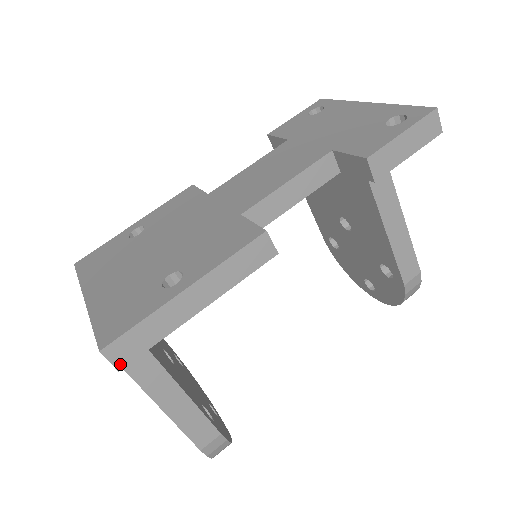
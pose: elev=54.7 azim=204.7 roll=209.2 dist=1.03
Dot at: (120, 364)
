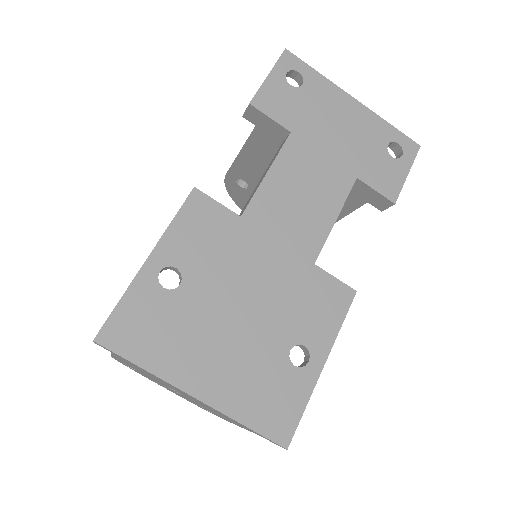
Dot at: occluded
